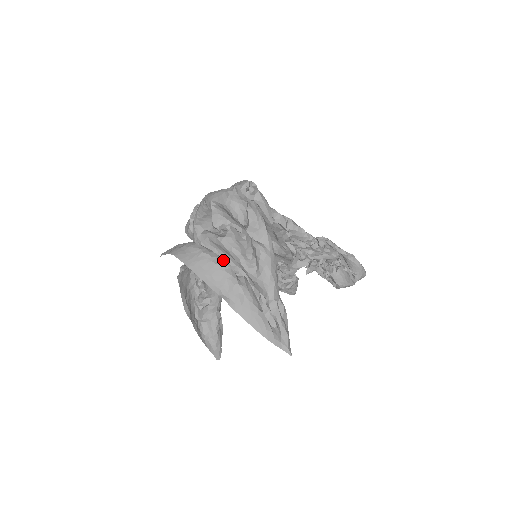
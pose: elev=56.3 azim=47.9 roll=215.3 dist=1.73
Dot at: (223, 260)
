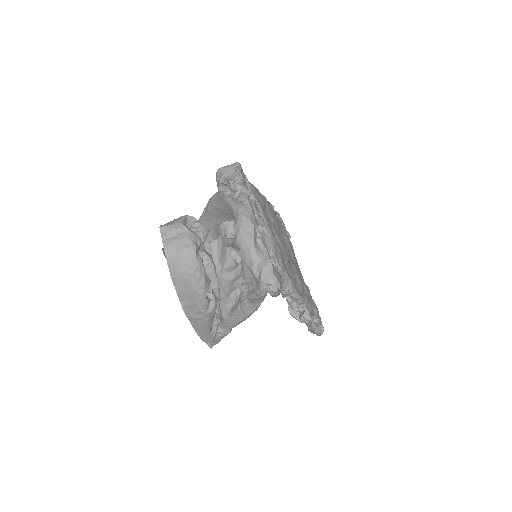
Dot at: (207, 287)
